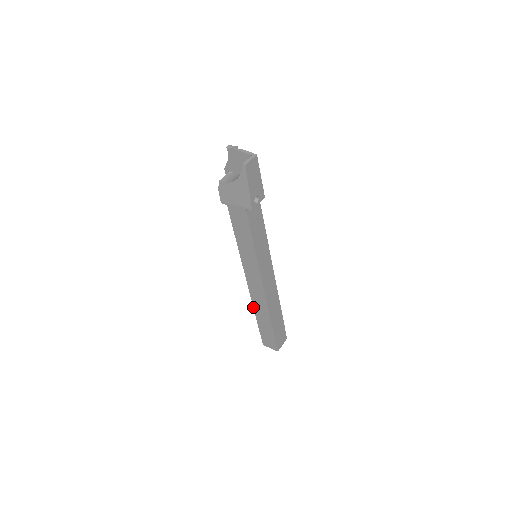
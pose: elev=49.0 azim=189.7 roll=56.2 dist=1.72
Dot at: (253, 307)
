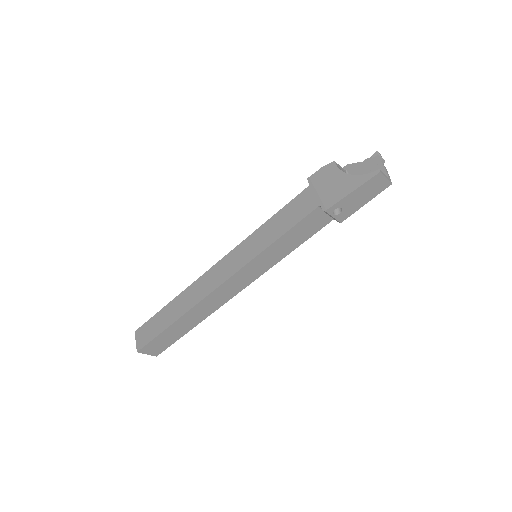
Dot at: (184, 290)
